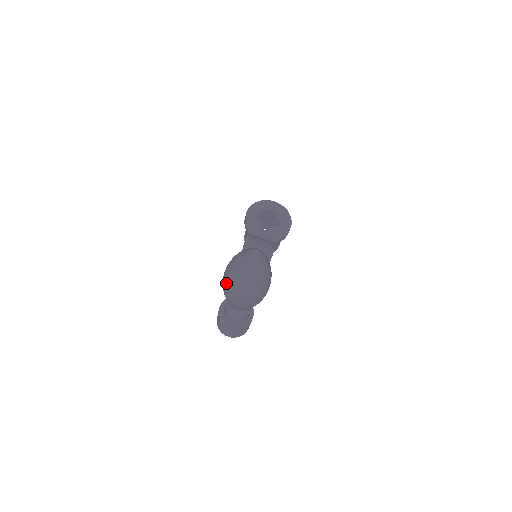
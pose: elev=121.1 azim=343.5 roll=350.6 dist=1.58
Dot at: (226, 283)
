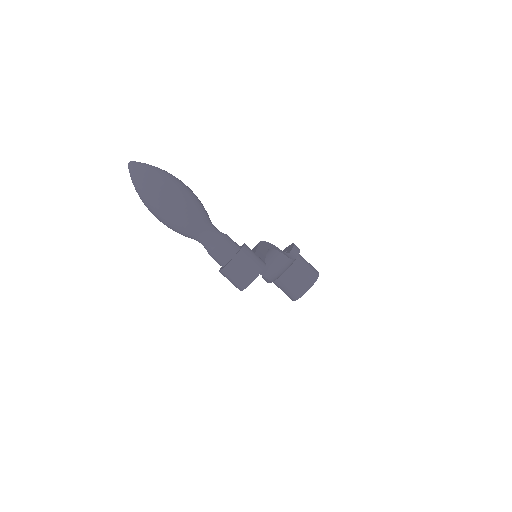
Dot at: (150, 209)
